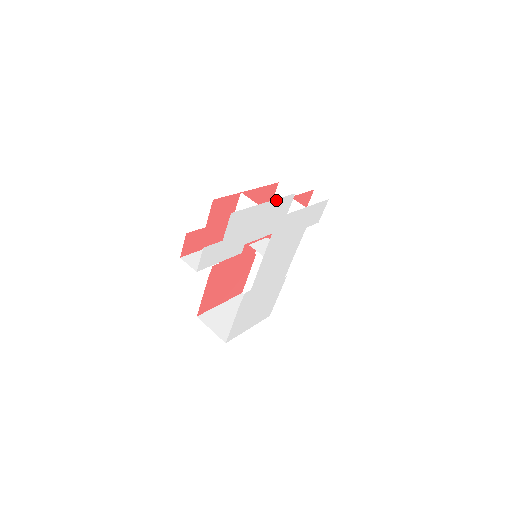
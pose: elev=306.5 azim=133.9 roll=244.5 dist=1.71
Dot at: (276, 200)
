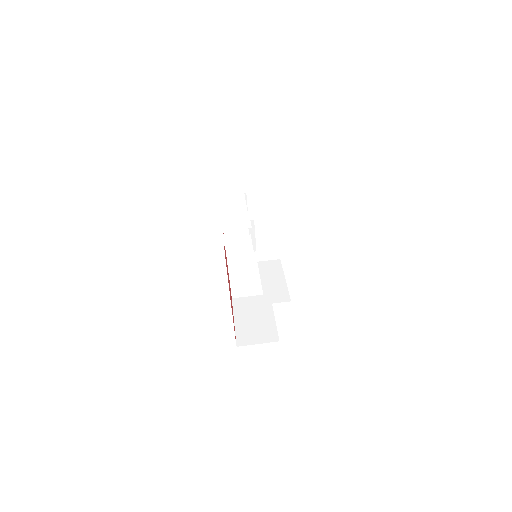
Dot at: occluded
